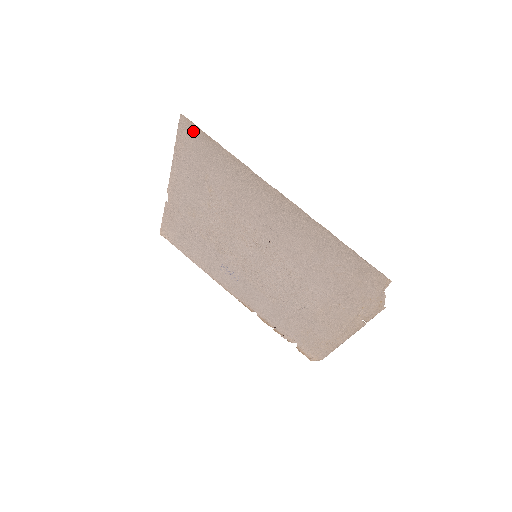
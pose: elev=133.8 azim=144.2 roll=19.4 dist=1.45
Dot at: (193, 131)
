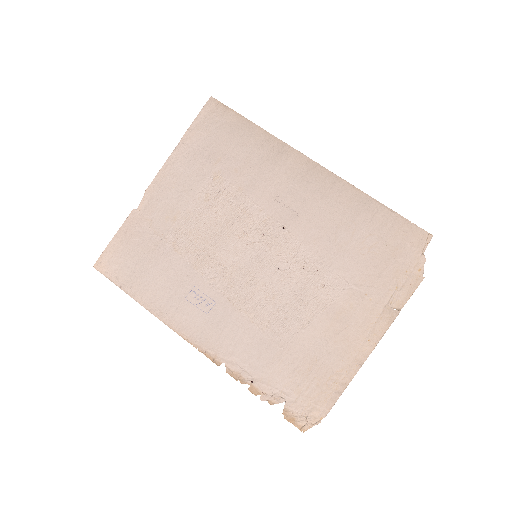
Dot at: (220, 112)
